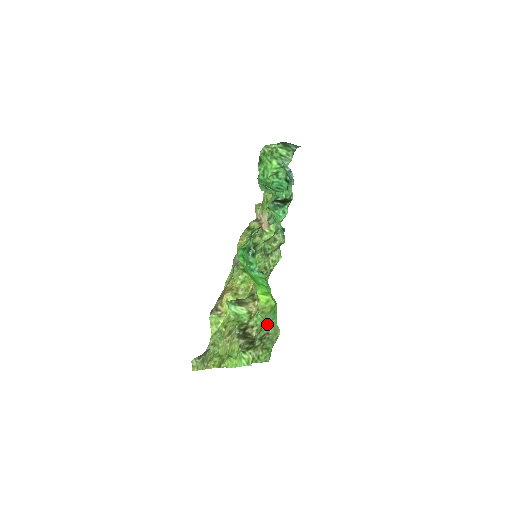
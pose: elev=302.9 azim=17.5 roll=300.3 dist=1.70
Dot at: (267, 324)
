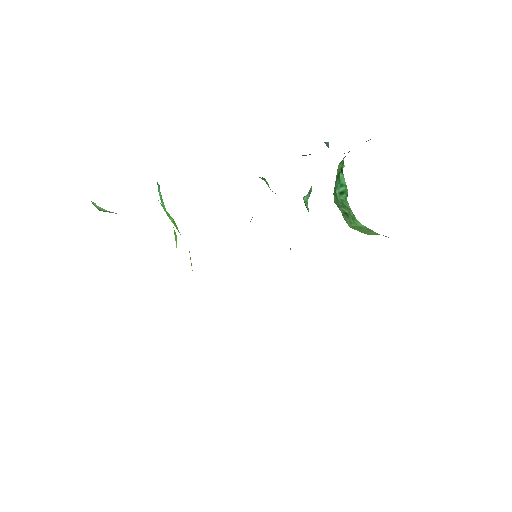
Dot at: occluded
